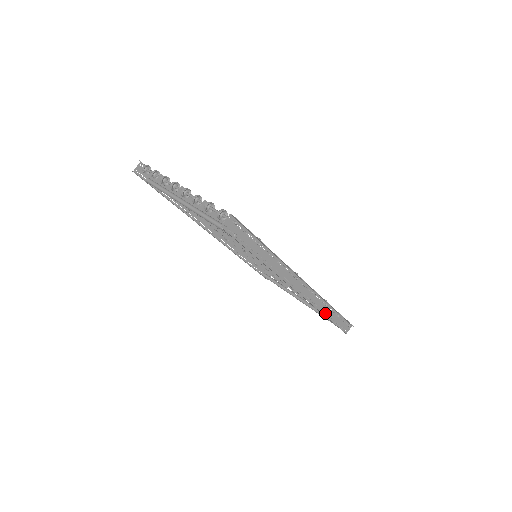
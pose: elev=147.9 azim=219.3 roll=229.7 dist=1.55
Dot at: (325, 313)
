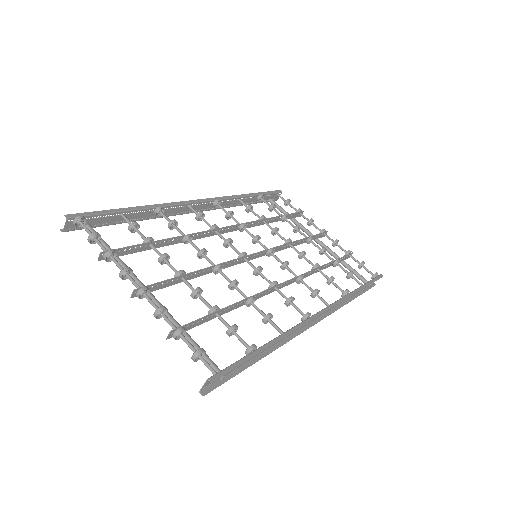
Dot at: (348, 298)
